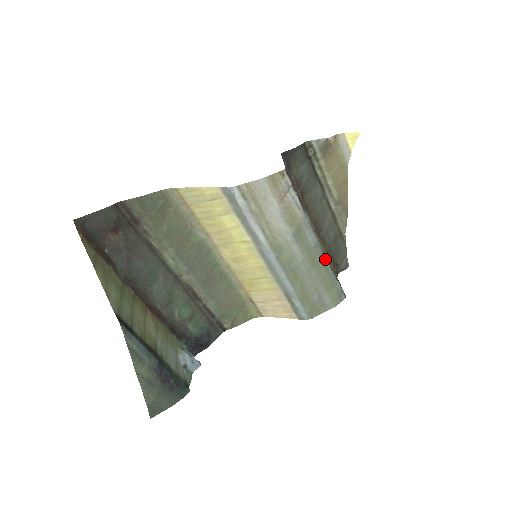
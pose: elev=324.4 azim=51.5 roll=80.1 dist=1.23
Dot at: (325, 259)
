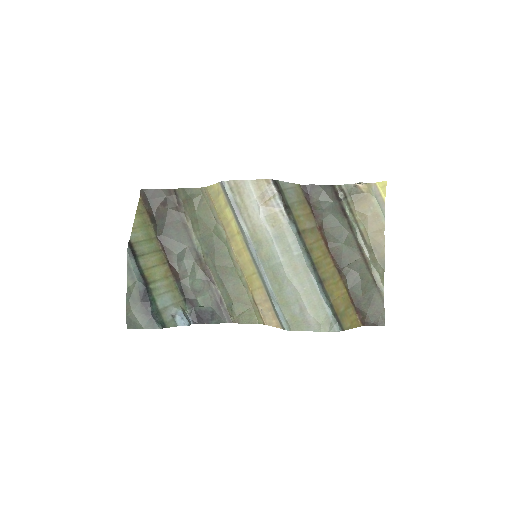
Dot at: (311, 274)
